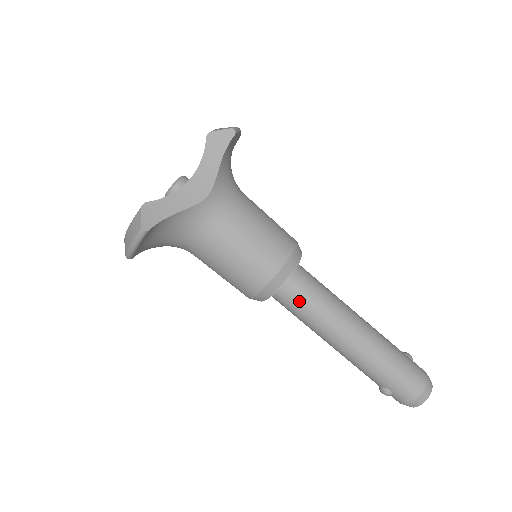
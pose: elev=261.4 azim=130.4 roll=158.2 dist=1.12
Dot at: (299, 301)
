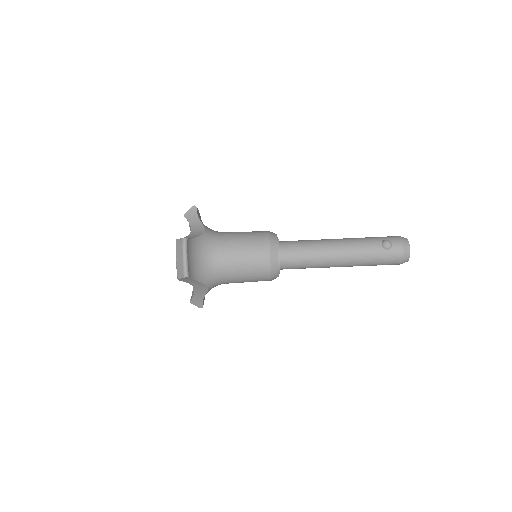
Dot at: occluded
